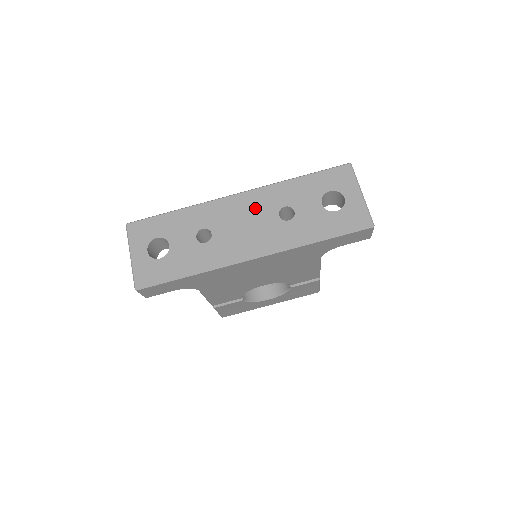
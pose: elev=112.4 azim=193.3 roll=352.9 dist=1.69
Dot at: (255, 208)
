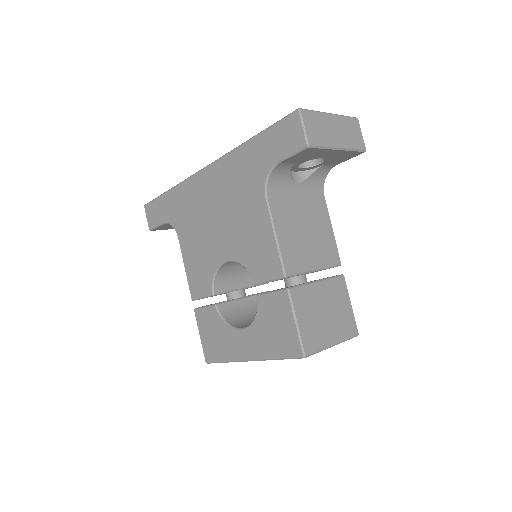
Dot at: occluded
